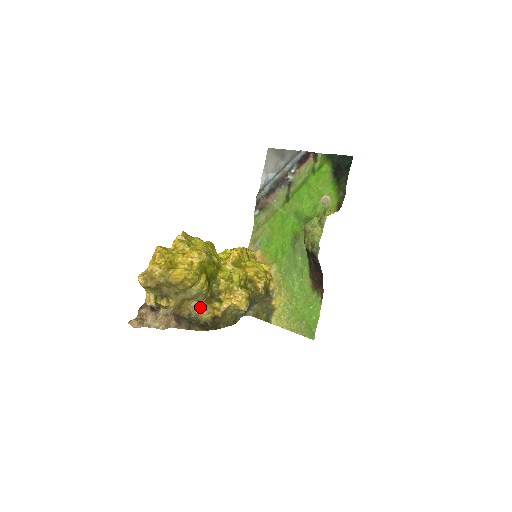
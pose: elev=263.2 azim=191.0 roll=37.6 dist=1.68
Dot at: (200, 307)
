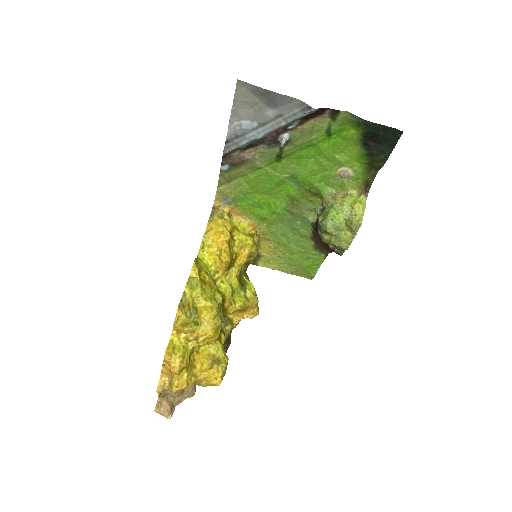
Dot at: occluded
